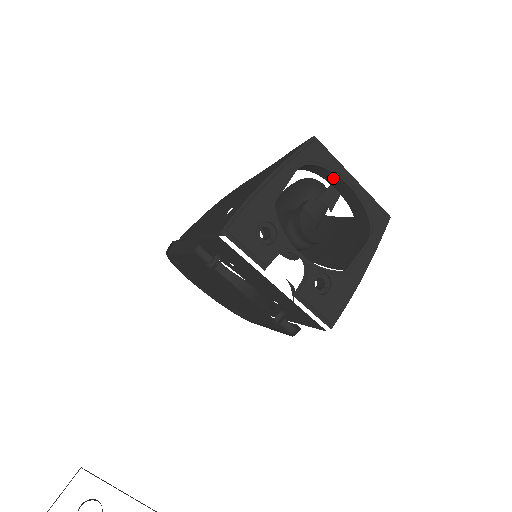
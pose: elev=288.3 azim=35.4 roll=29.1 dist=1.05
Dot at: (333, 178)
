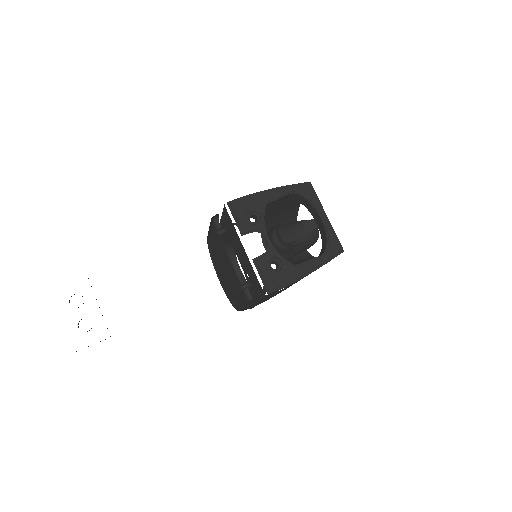
Dot at: (314, 212)
